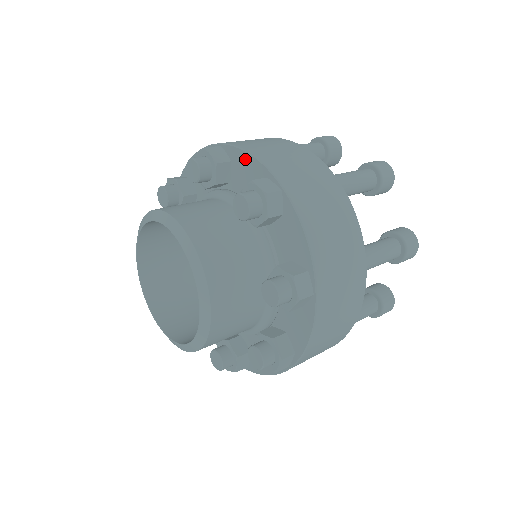
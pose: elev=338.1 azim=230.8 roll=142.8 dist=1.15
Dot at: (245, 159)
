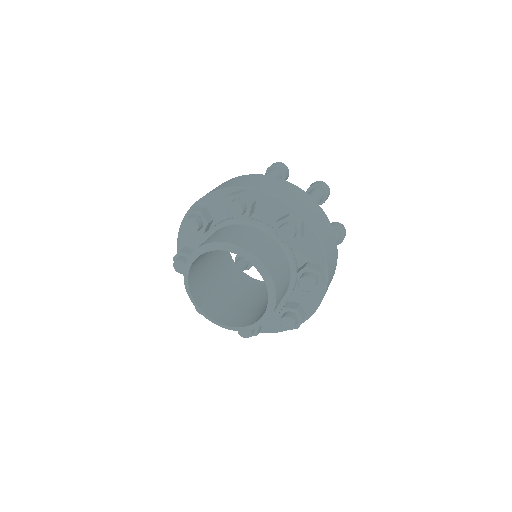
Dot at: (213, 197)
